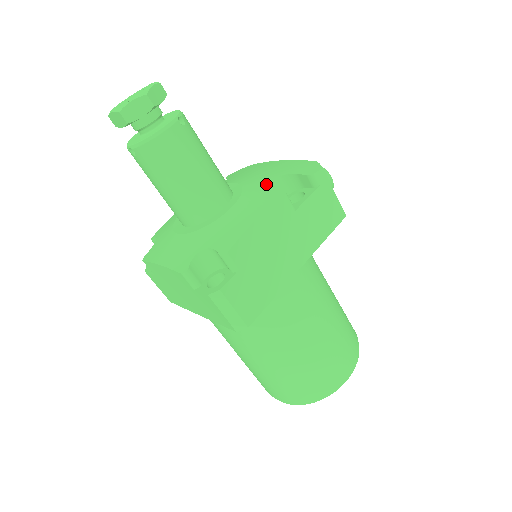
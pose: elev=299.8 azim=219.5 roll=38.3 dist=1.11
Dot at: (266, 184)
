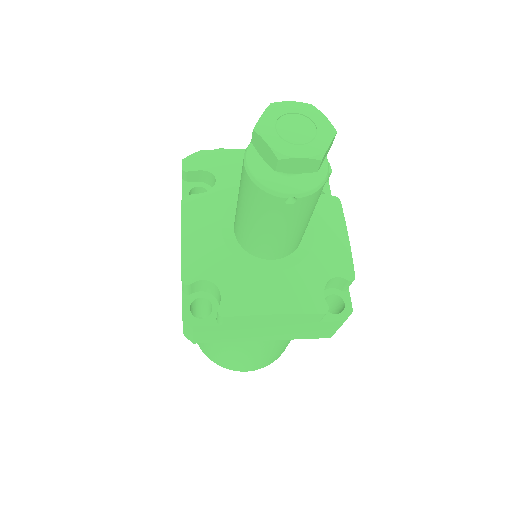
Dot at: occluded
